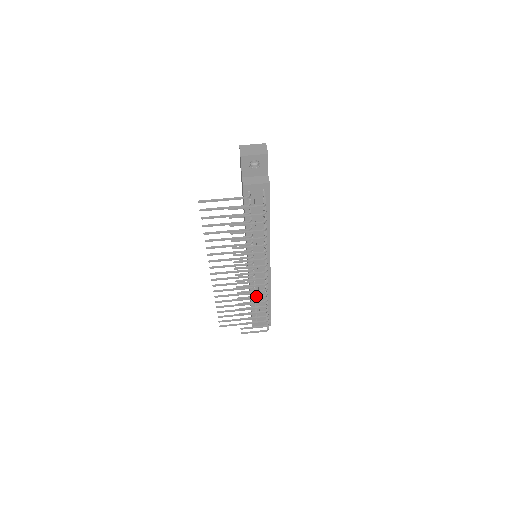
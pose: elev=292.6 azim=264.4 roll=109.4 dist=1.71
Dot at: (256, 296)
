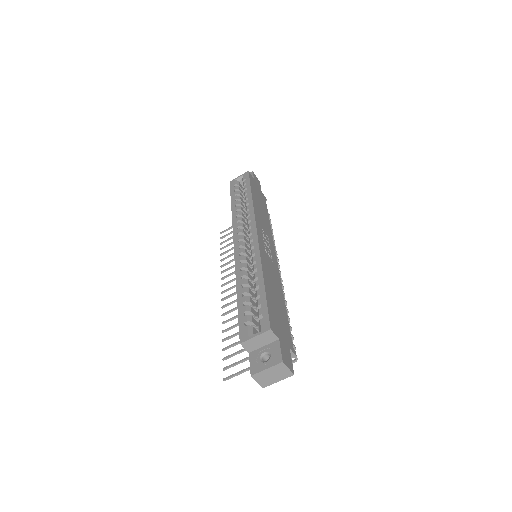
Dot at: occluded
